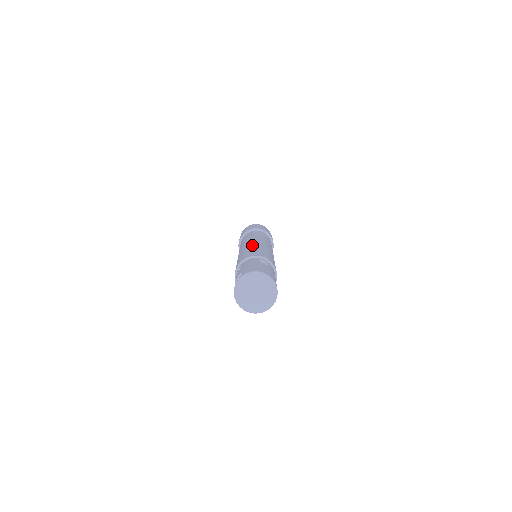
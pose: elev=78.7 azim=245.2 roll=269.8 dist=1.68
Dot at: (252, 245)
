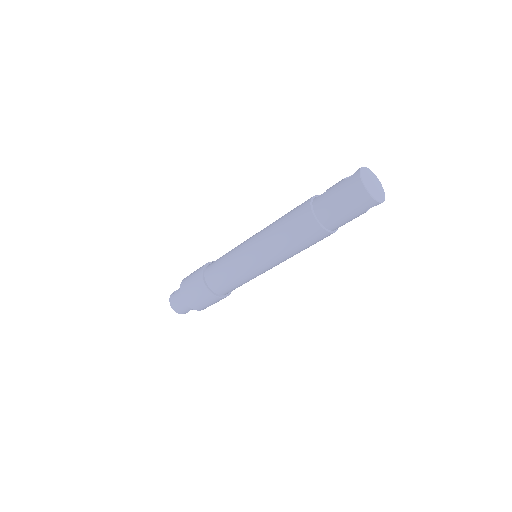
Dot at: occluded
